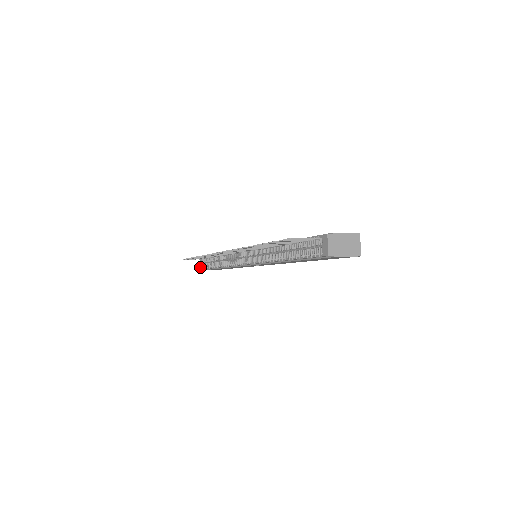
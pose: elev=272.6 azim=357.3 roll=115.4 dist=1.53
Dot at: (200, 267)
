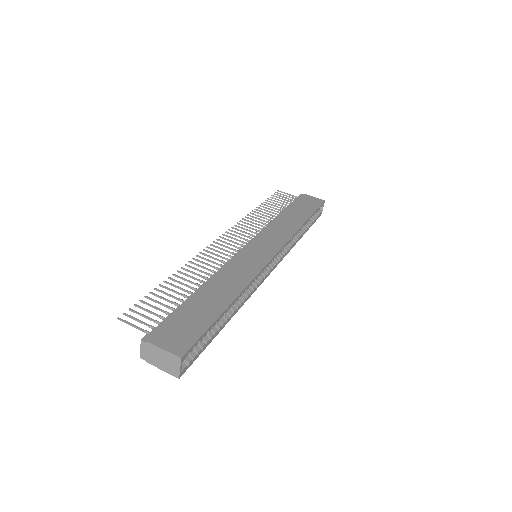
Dot at: occluded
